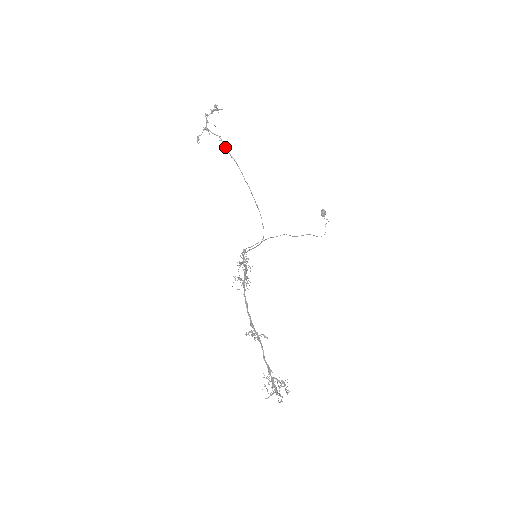
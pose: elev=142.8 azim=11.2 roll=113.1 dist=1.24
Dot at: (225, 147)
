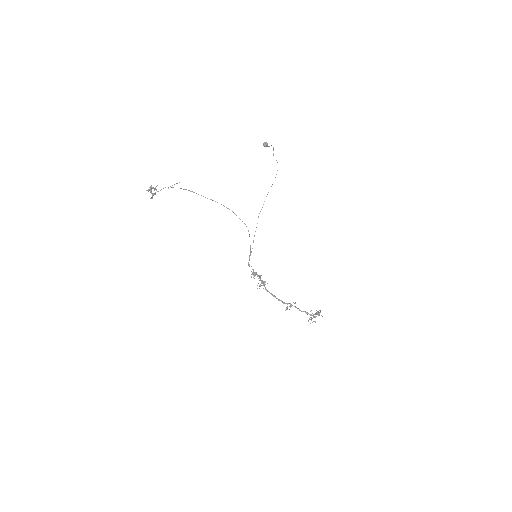
Dot at: occluded
